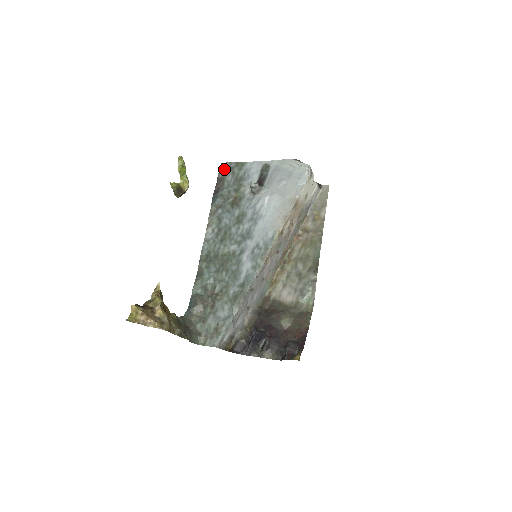
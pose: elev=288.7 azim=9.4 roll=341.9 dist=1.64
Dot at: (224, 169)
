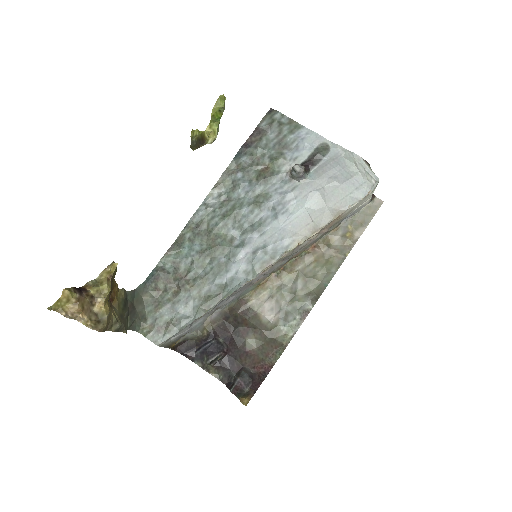
Dot at: (271, 119)
